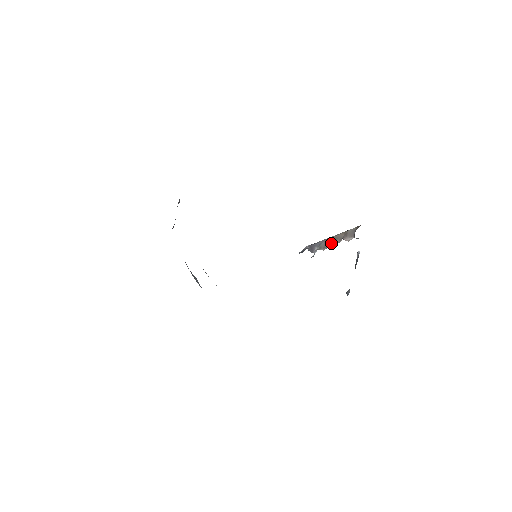
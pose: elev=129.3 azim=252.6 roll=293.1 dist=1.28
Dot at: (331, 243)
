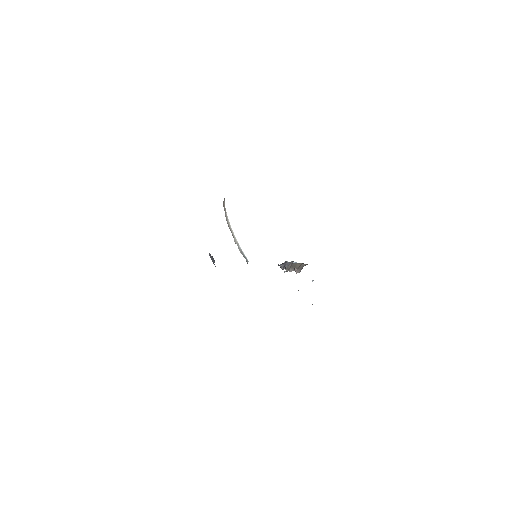
Dot at: (291, 268)
